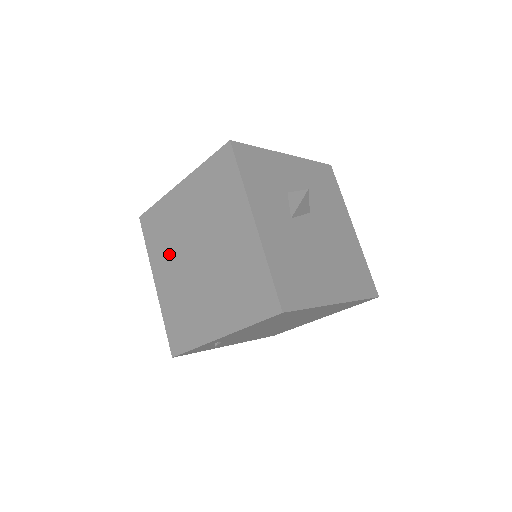
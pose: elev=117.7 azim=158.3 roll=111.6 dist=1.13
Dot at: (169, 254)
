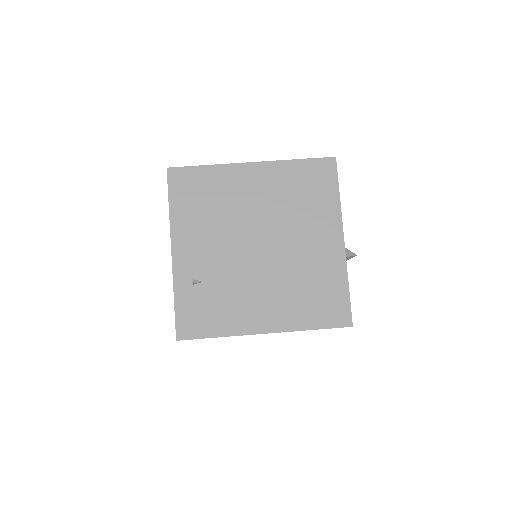
Dot at: occluded
